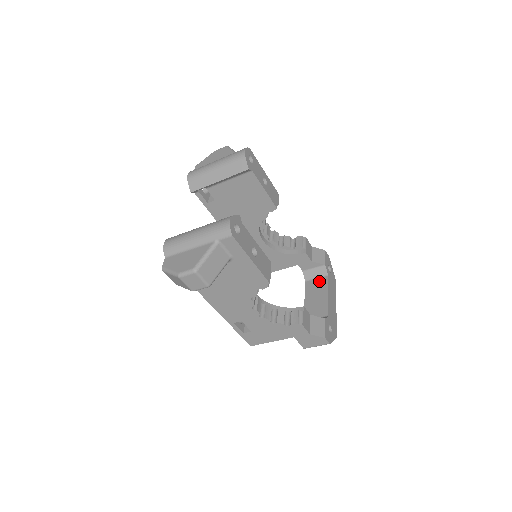
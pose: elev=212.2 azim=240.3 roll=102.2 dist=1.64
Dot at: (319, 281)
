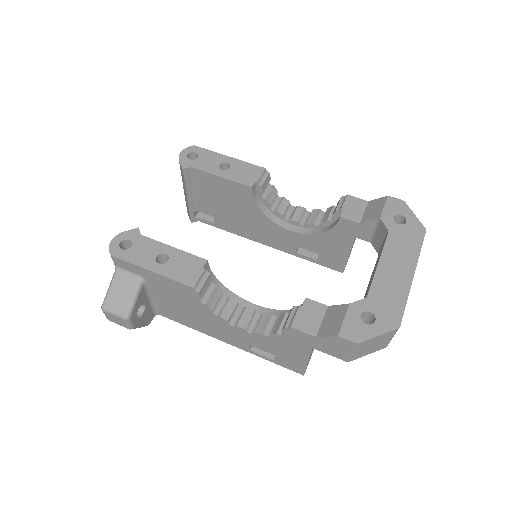
Dot at: (382, 246)
